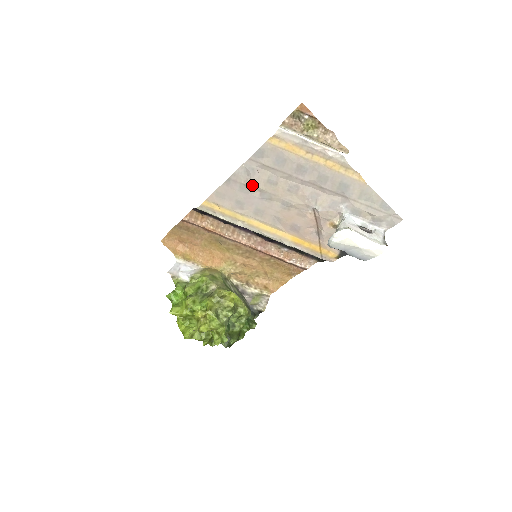
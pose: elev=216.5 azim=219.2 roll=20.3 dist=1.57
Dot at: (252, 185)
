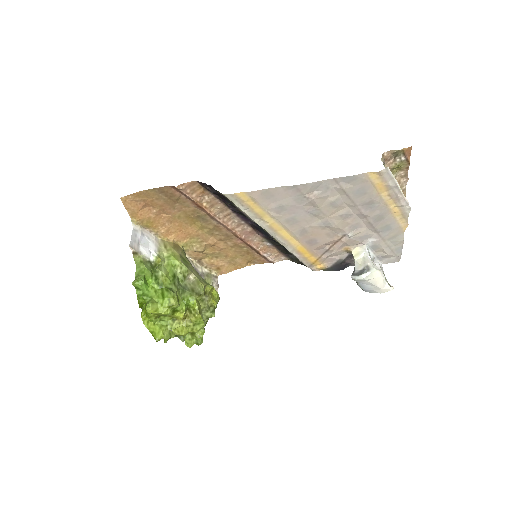
Dot at: (313, 200)
